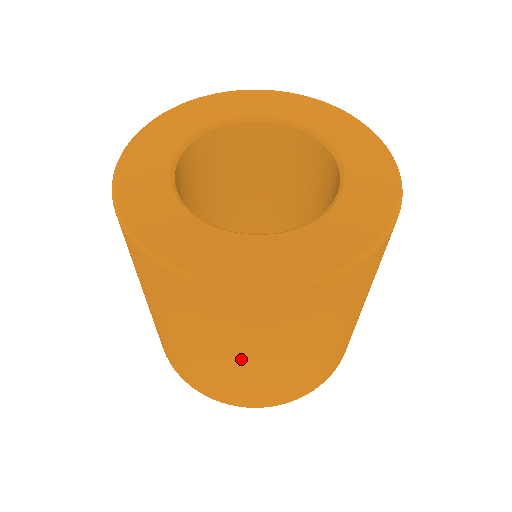
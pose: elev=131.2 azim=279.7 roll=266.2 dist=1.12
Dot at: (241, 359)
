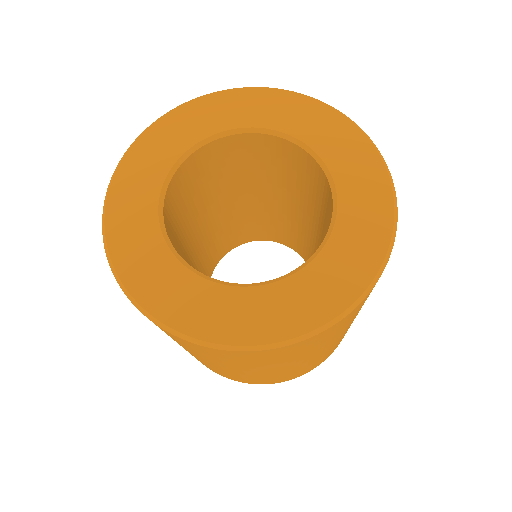
Dot at: (253, 371)
